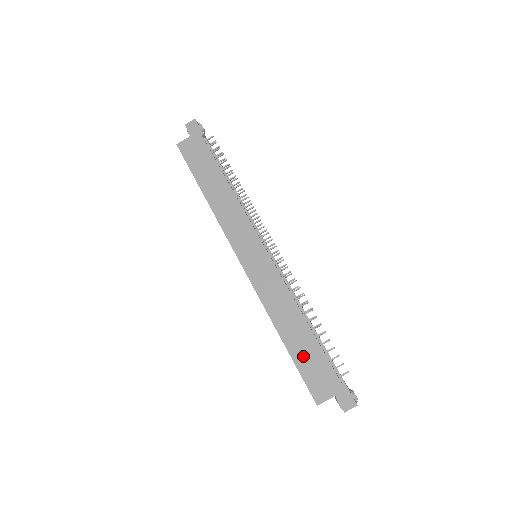
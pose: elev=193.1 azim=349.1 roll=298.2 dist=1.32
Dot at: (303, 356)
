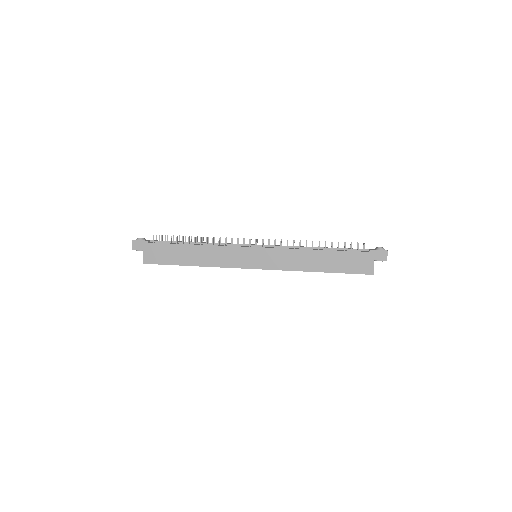
Dot at: (339, 265)
